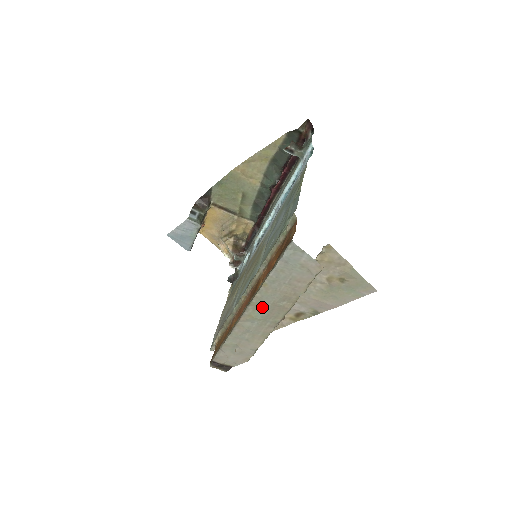
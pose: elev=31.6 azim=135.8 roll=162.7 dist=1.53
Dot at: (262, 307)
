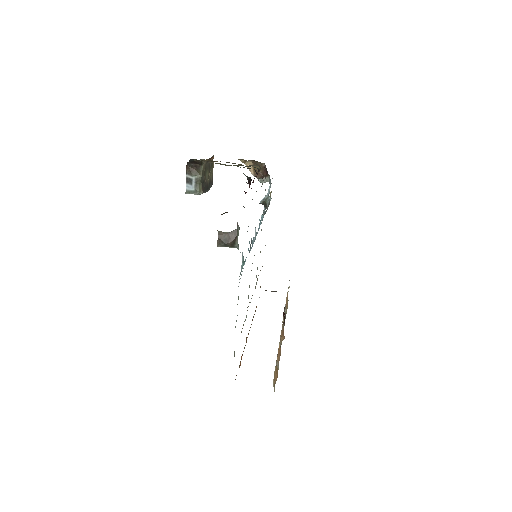
Dot at: occluded
